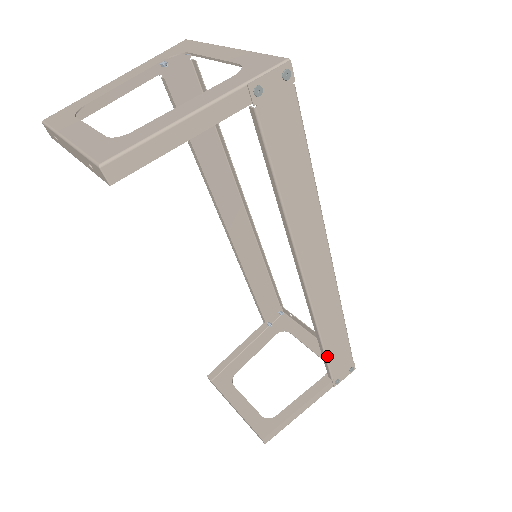
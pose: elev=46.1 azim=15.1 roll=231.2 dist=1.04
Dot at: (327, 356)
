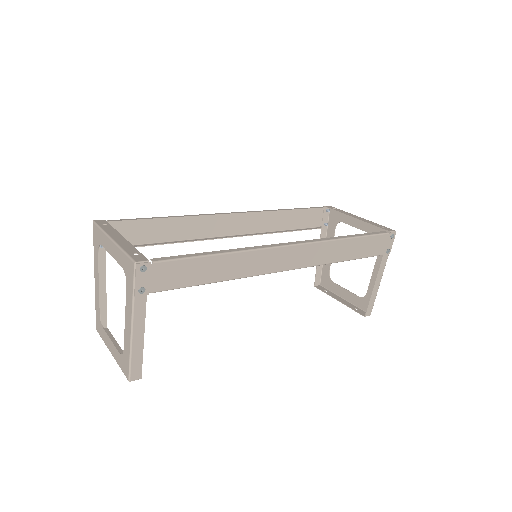
Dot at: (359, 258)
